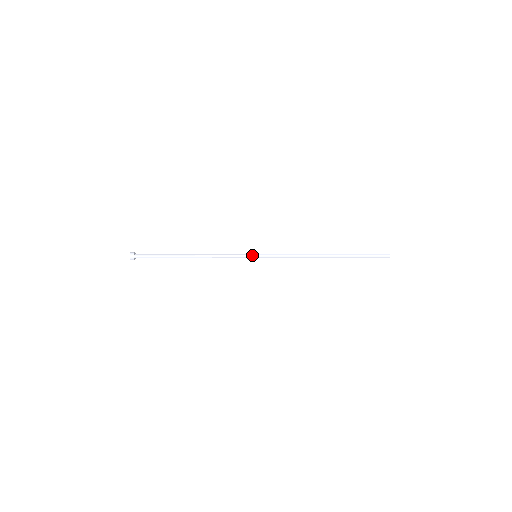
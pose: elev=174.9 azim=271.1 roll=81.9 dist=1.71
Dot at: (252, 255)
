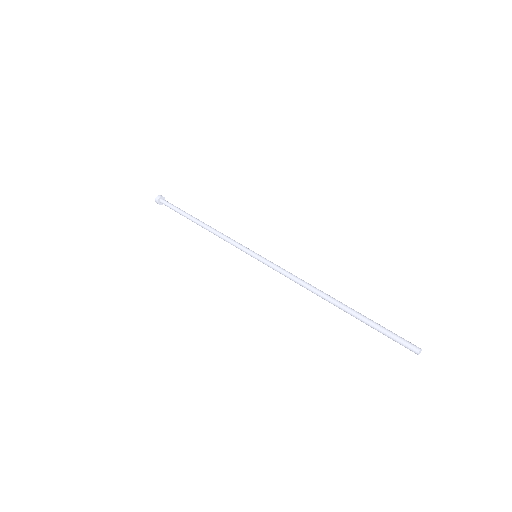
Dot at: (250, 254)
